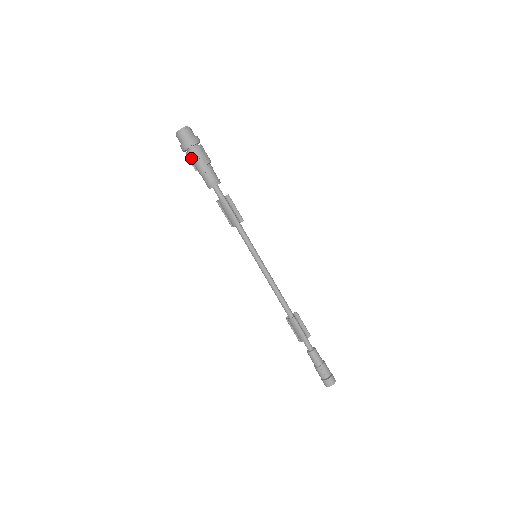
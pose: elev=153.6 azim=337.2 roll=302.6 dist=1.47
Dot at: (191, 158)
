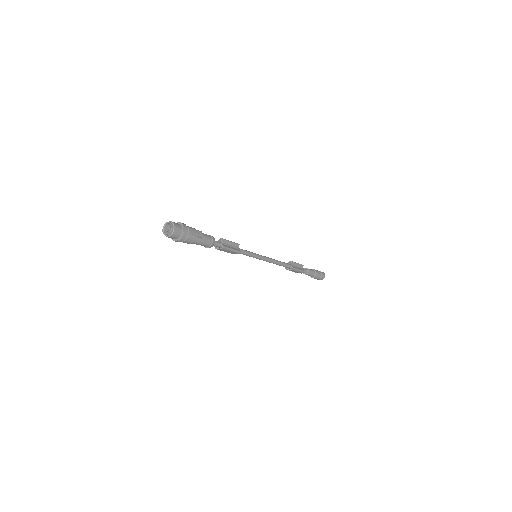
Dot at: (188, 243)
